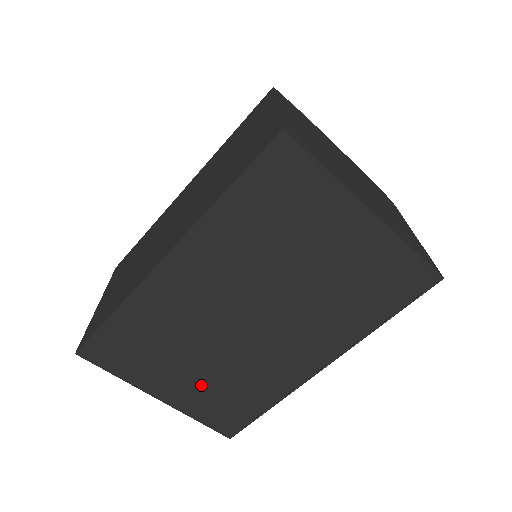
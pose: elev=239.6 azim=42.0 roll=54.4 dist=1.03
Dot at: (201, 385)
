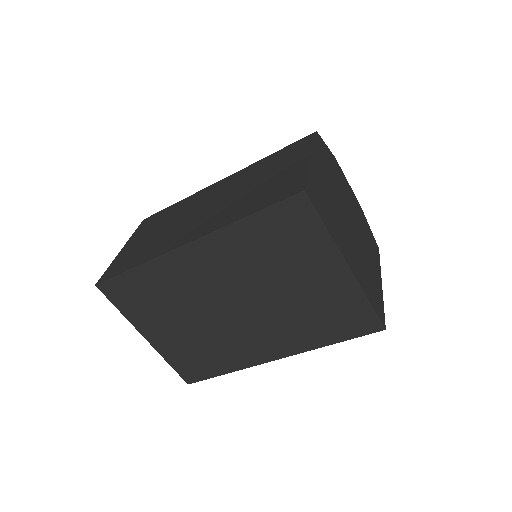
Dot at: (181, 339)
